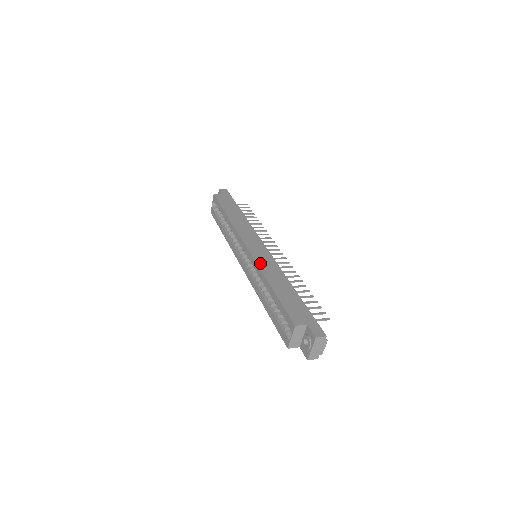
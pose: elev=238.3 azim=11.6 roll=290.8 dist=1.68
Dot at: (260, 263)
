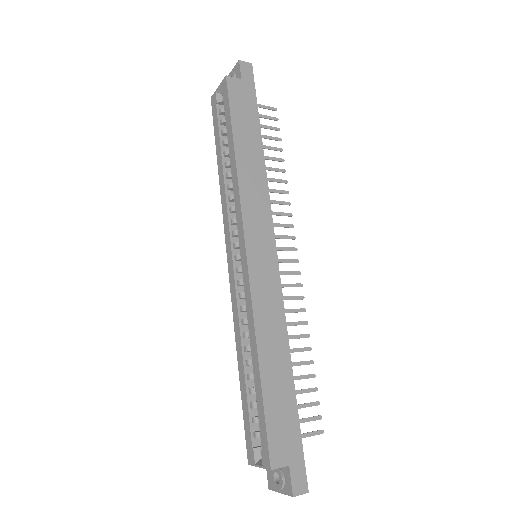
Dot at: (257, 300)
